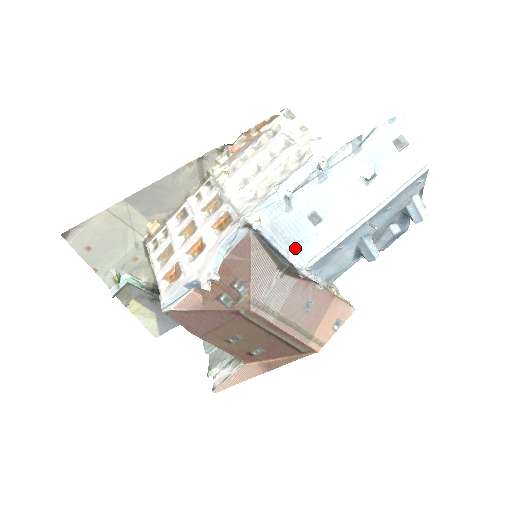
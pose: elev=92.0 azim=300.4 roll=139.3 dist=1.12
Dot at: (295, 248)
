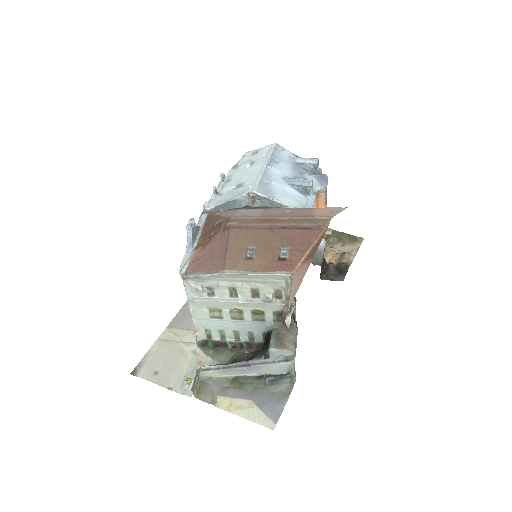
Dot at: occluded
